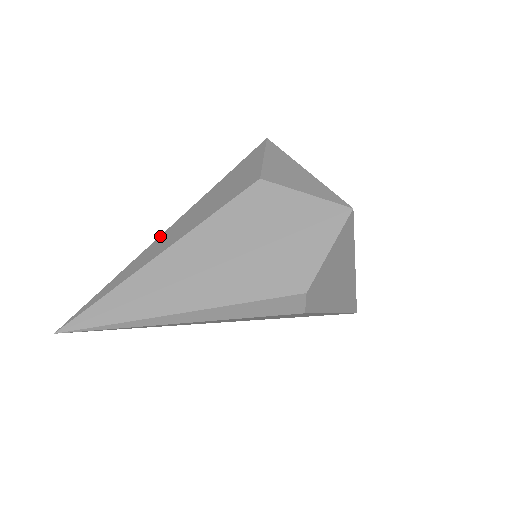
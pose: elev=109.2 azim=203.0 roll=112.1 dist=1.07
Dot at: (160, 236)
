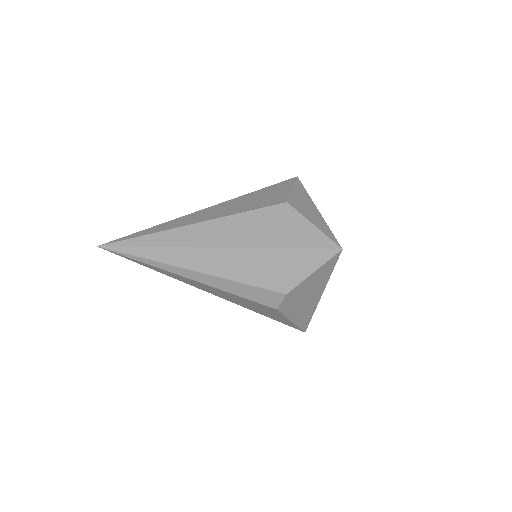
Dot at: (198, 211)
